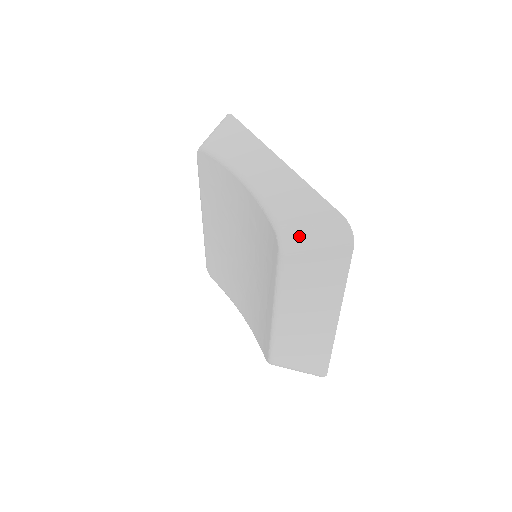
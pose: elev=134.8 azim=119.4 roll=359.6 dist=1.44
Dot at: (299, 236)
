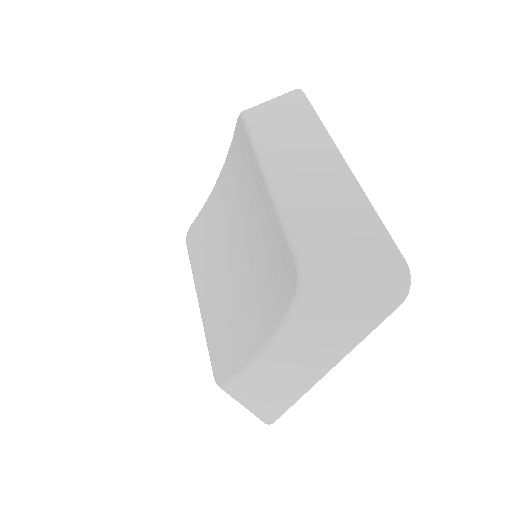
Dot at: occluded
